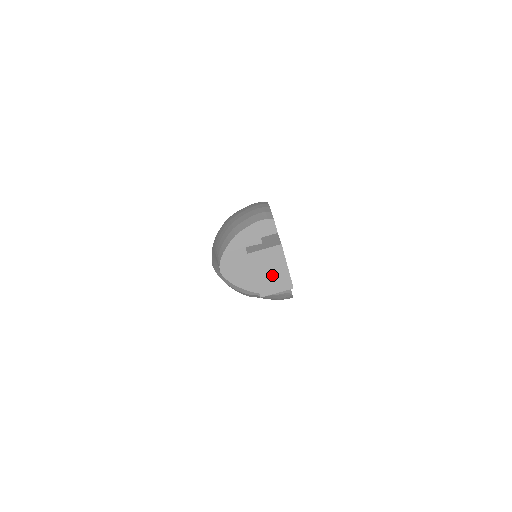
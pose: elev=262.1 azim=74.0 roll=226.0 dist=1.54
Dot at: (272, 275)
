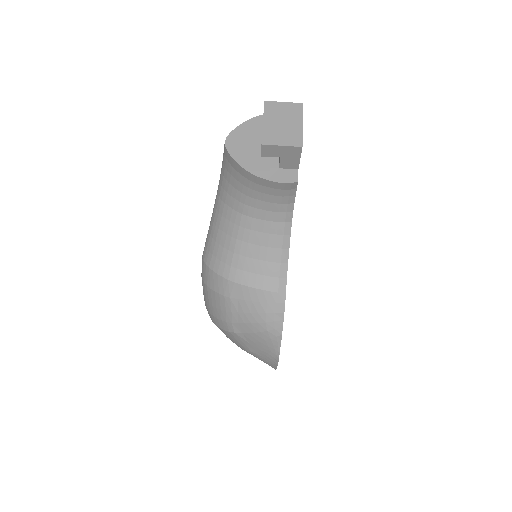
Dot at: (283, 127)
